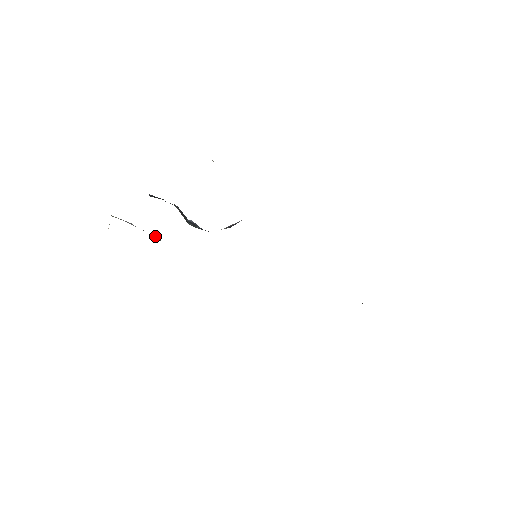
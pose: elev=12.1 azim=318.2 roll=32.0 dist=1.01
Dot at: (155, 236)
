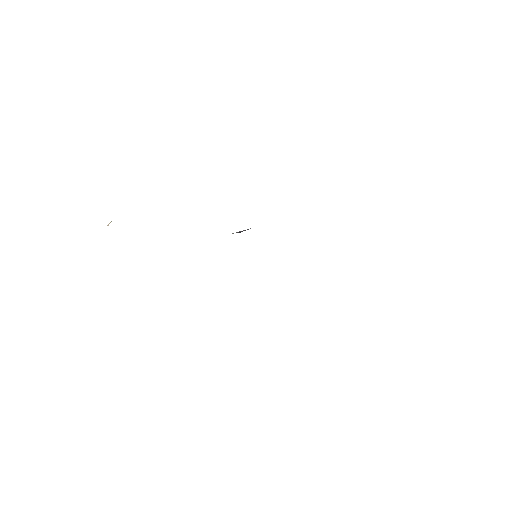
Dot at: occluded
